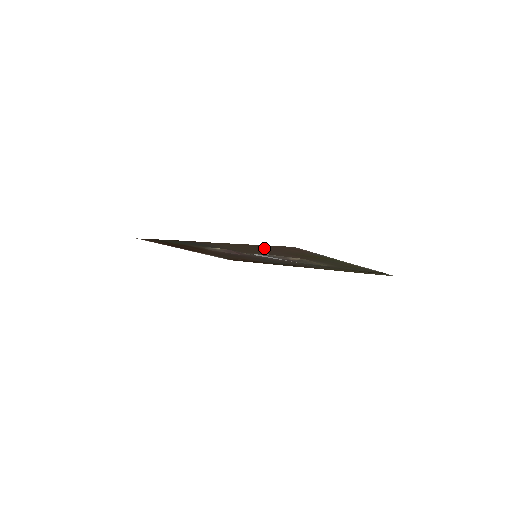
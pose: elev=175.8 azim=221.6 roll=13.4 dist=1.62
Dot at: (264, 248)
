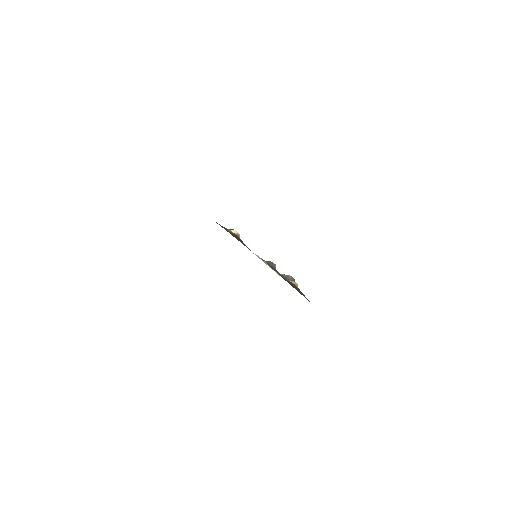
Dot at: occluded
